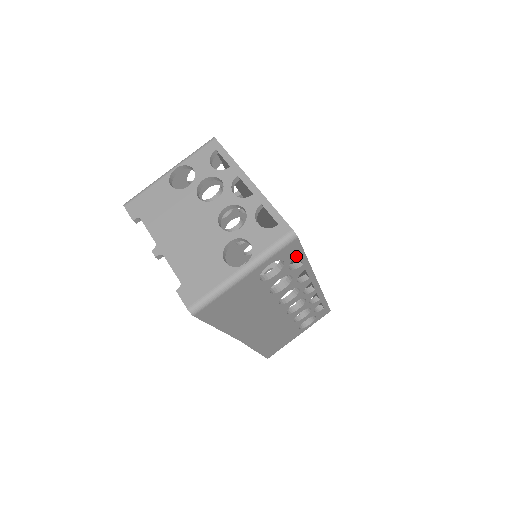
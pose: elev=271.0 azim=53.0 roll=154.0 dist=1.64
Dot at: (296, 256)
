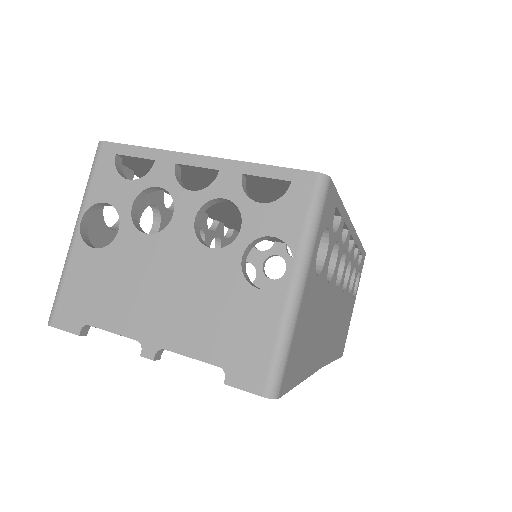
Dot at: occluded
